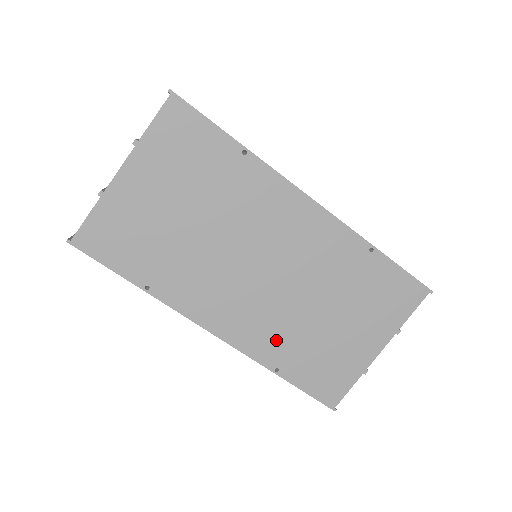
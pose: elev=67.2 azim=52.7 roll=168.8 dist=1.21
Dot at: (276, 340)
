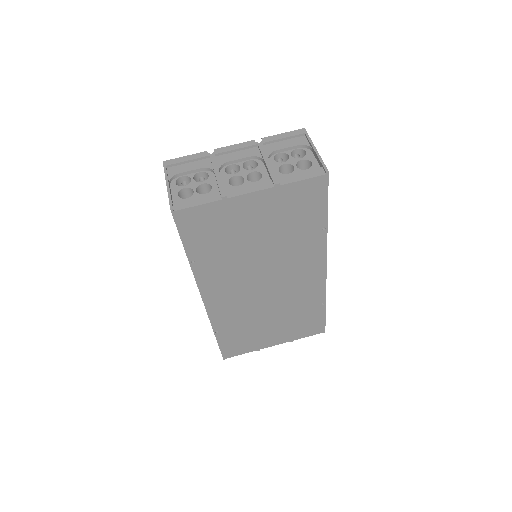
Dot at: (233, 319)
